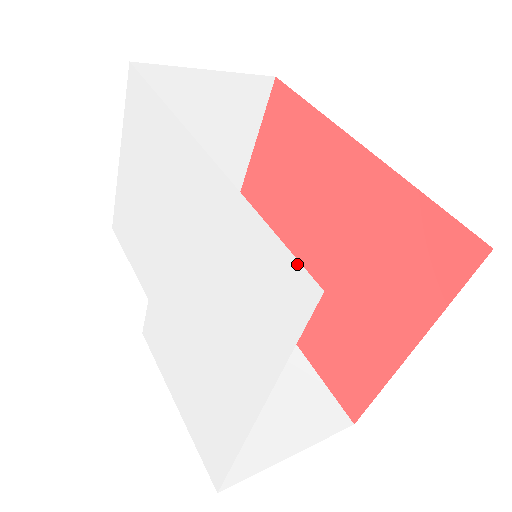
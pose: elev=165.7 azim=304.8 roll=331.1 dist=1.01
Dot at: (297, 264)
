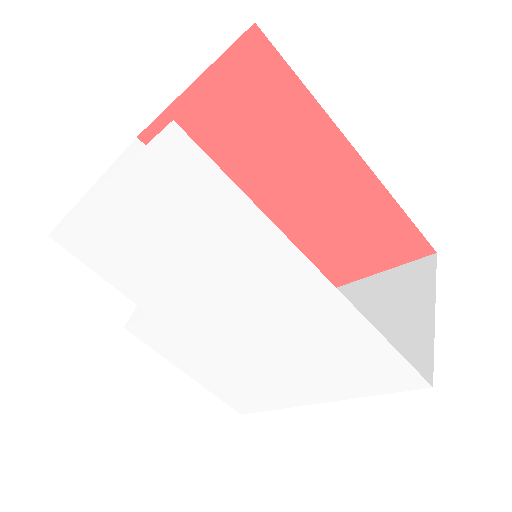
Dot at: (416, 373)
